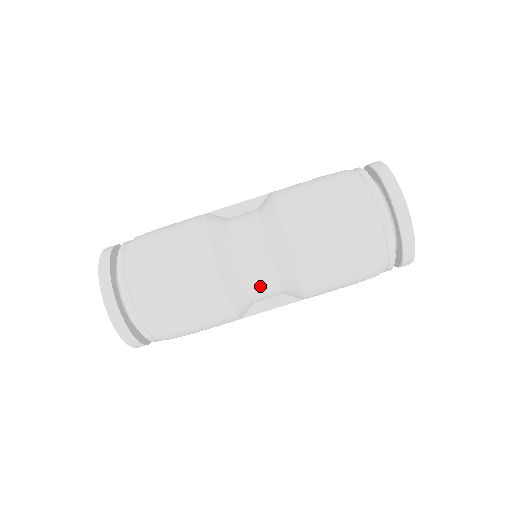
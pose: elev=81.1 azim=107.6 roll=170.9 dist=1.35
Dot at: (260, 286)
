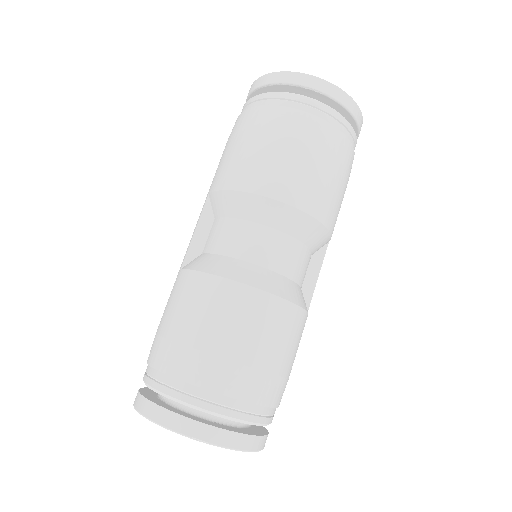
Dot at: (298, 266)
